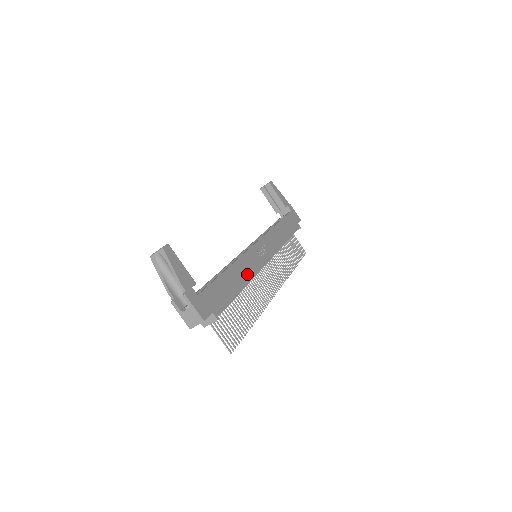
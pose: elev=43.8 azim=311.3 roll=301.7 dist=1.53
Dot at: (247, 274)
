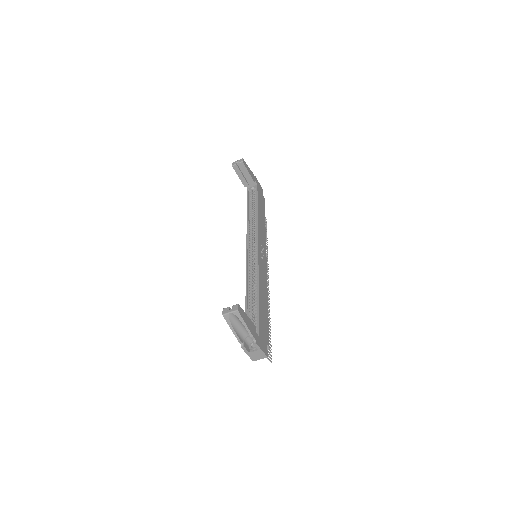
Dot at: (265, 287)
